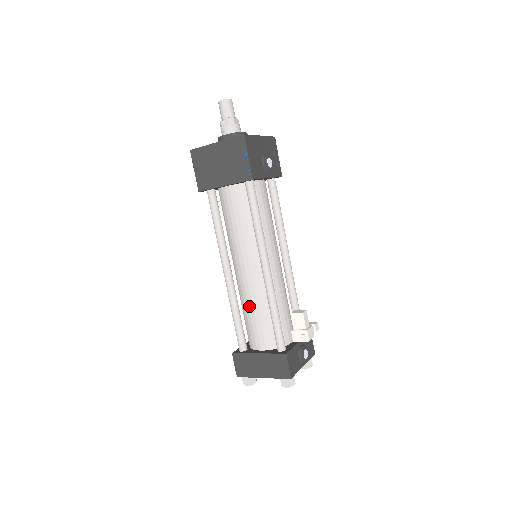
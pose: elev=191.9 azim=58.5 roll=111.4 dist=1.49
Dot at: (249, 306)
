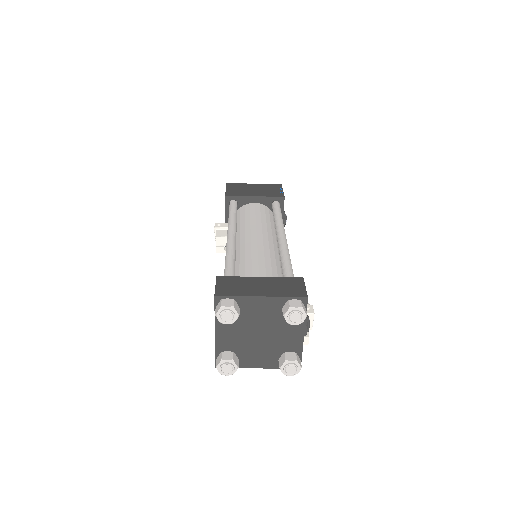
Dot at: (253, 256)
